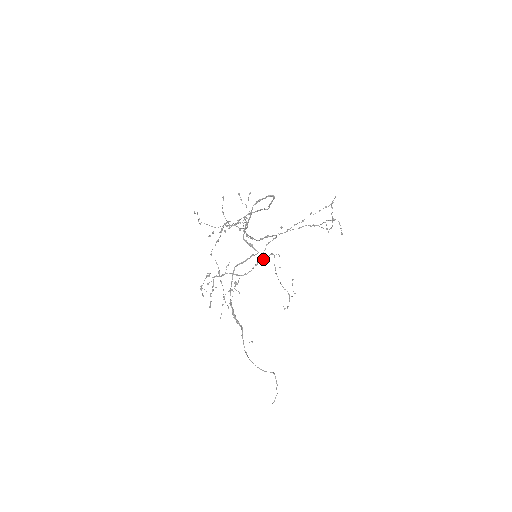
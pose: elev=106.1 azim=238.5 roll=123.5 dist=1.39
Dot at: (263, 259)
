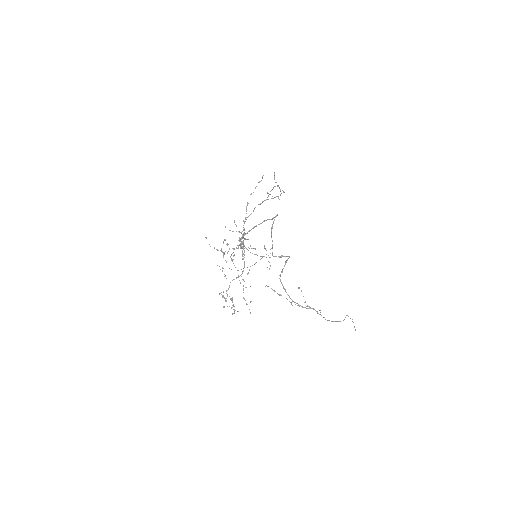
Dot at: (242, 251)
